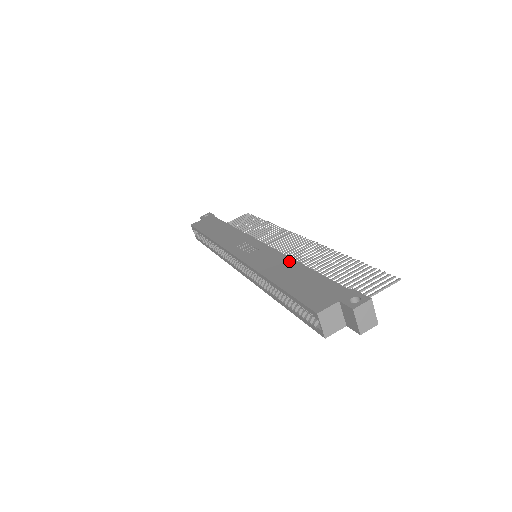
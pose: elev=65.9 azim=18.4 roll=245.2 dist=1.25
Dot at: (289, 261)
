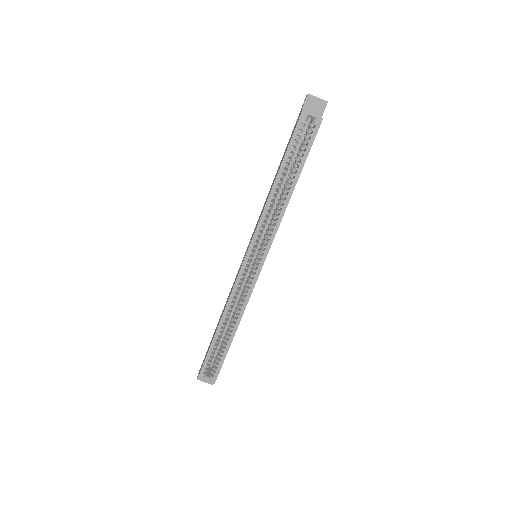
Dot at: occluded
